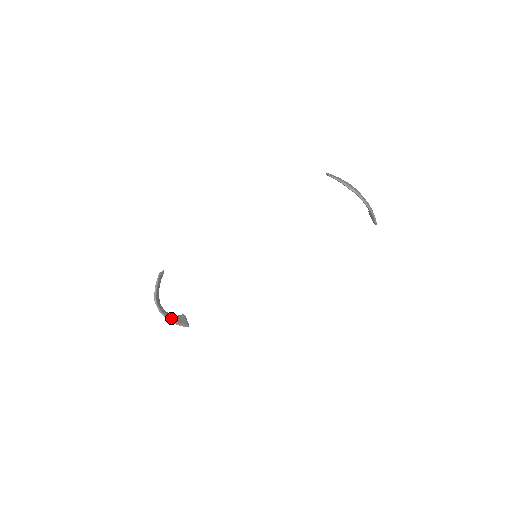
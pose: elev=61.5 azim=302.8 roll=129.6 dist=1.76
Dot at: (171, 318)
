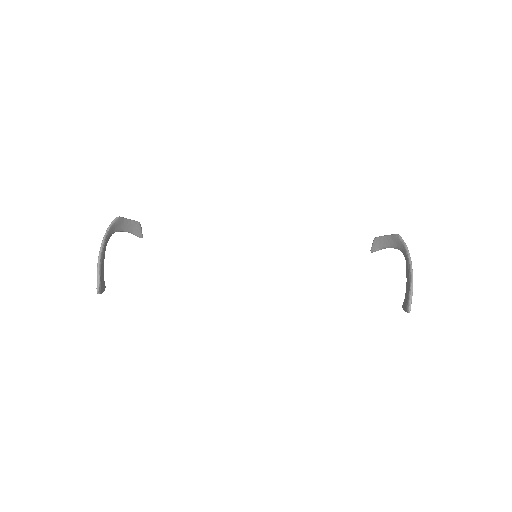
Dot at: (103, 253)
